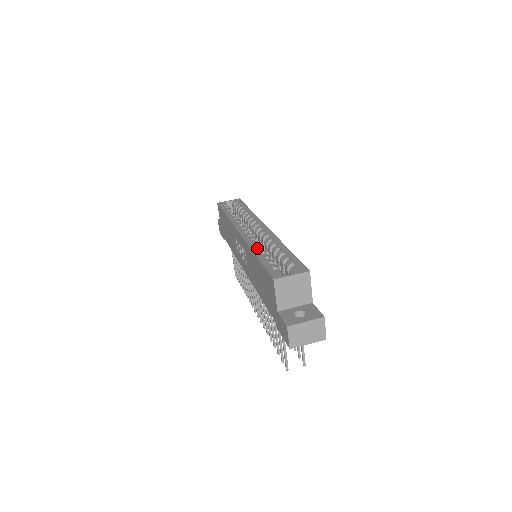
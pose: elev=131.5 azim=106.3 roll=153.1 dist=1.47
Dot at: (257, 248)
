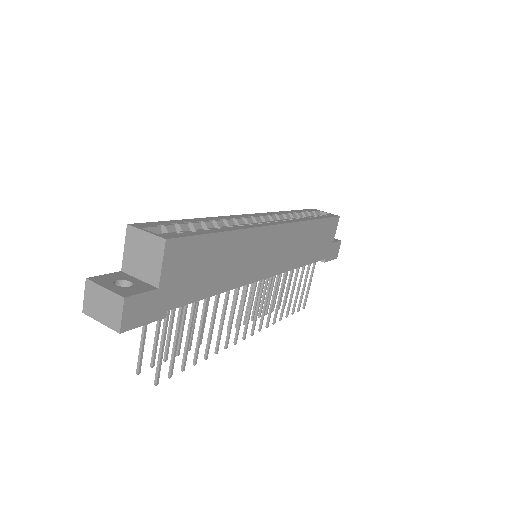
Dot at: (210, 219)
